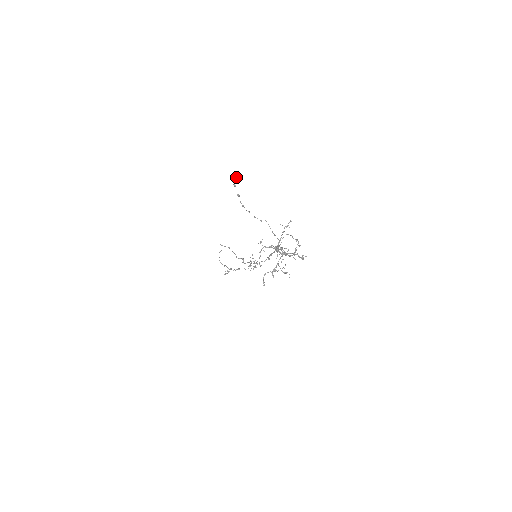
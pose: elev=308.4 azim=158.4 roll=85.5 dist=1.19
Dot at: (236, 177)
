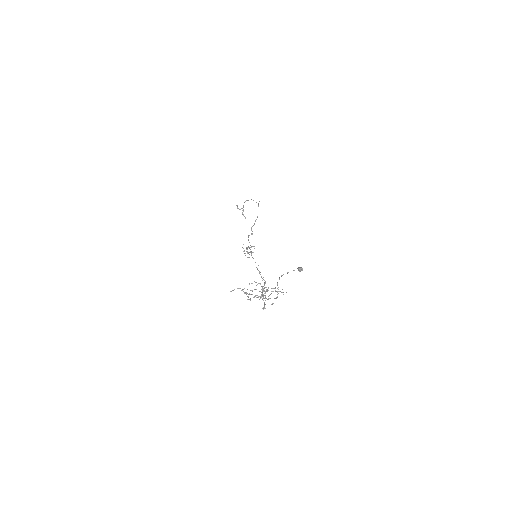
Dot at: (300, 271)
